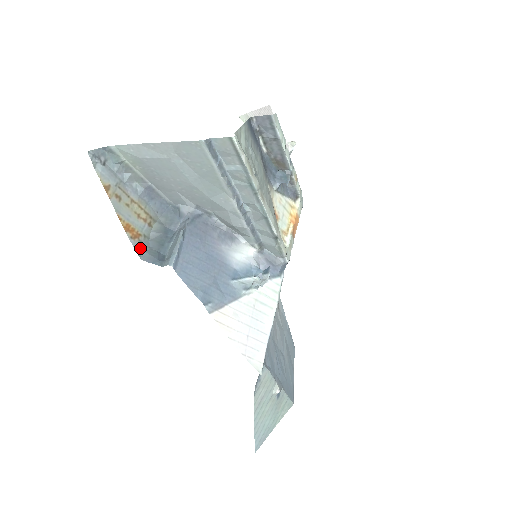
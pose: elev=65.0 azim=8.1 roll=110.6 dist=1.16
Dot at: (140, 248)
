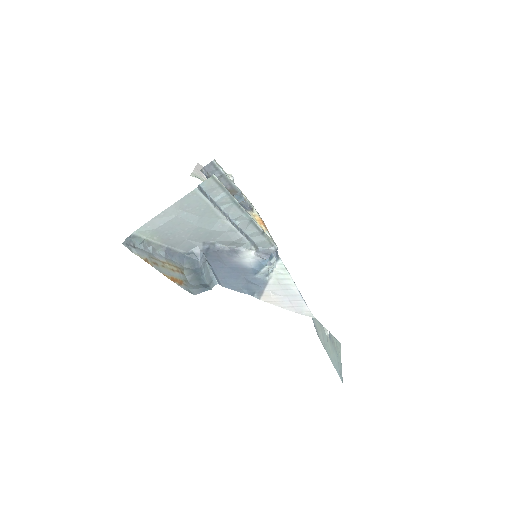
Dot at: (188, 289)
